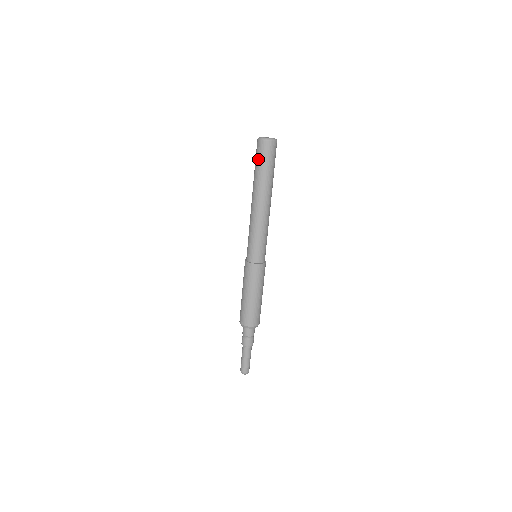
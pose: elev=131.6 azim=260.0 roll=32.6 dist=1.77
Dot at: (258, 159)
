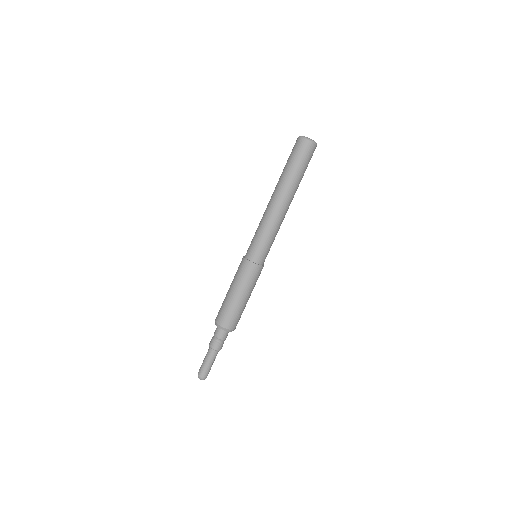
Dot at: (291, 156)
